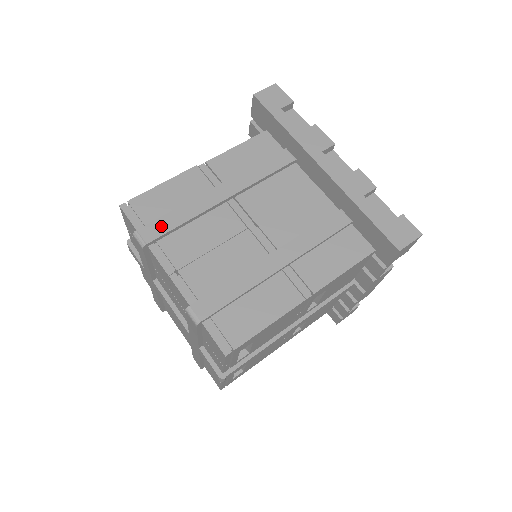
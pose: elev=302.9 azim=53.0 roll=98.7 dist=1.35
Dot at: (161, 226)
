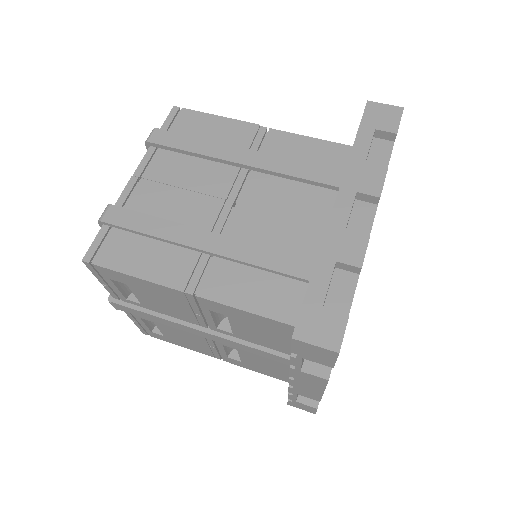
Dot at: (173, 139)
